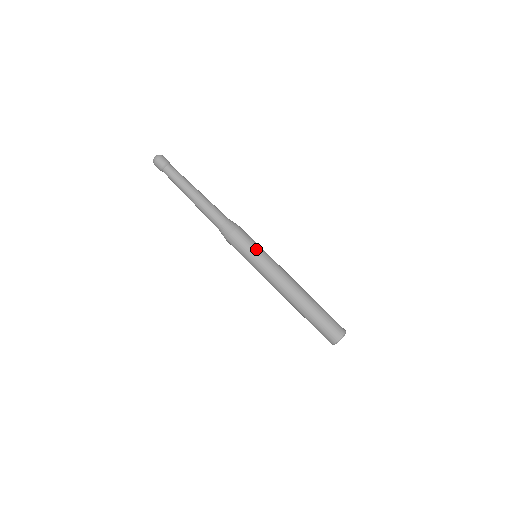
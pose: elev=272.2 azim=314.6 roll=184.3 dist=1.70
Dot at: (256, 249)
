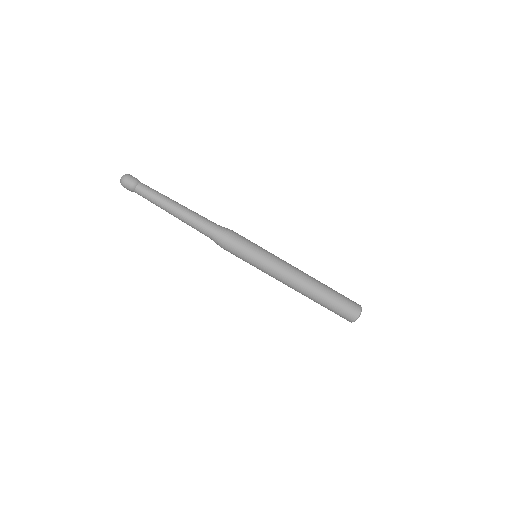
Dot at: (256, 248)
